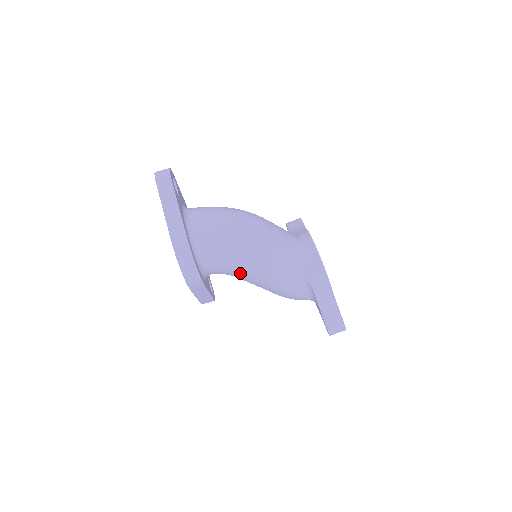
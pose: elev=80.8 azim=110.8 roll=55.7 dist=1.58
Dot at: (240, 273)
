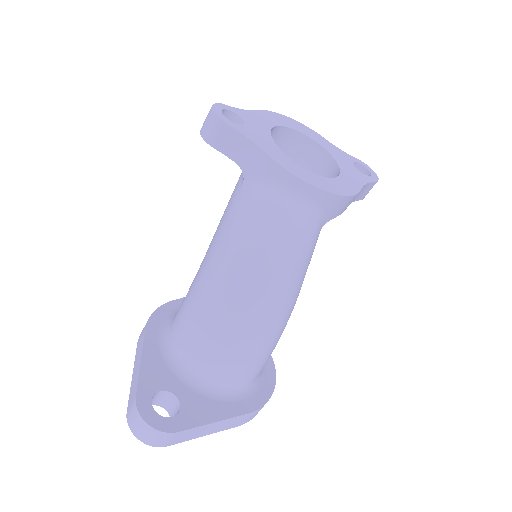
Dot at: occluded
